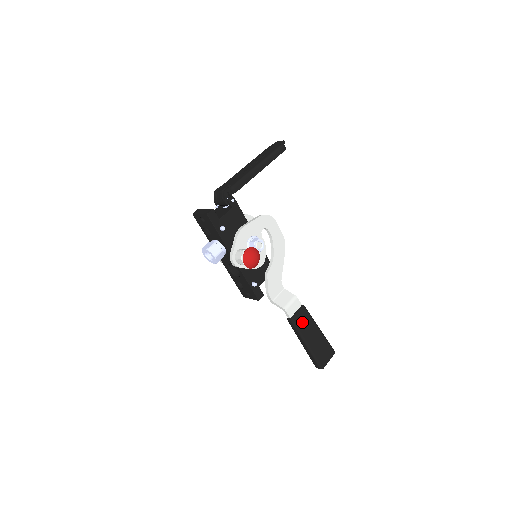
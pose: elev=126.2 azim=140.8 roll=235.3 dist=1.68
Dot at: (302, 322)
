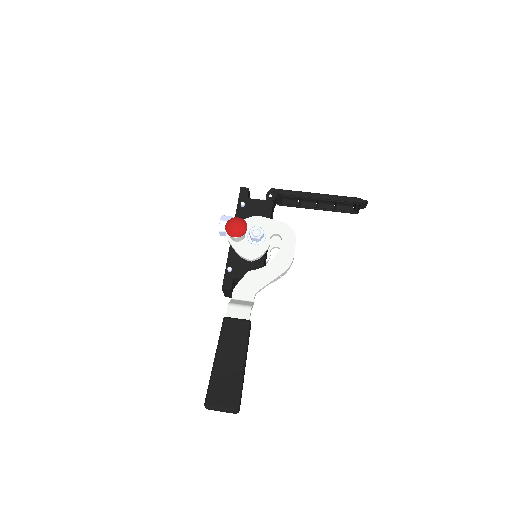
Dot at: (232, 332)
